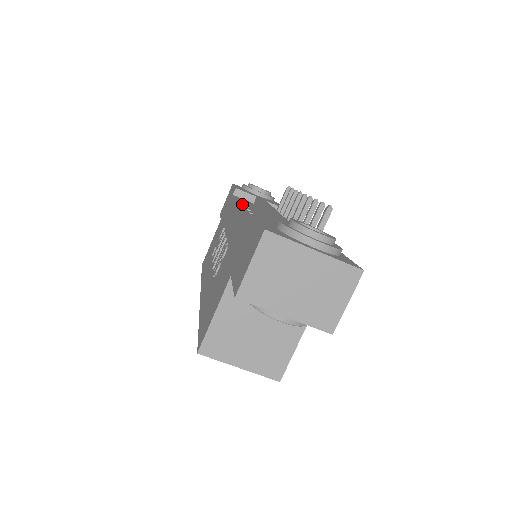
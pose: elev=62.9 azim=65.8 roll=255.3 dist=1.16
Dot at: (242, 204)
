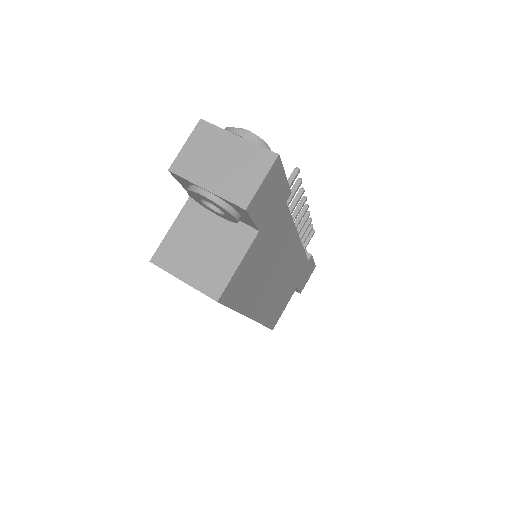
Dot at: occluded
